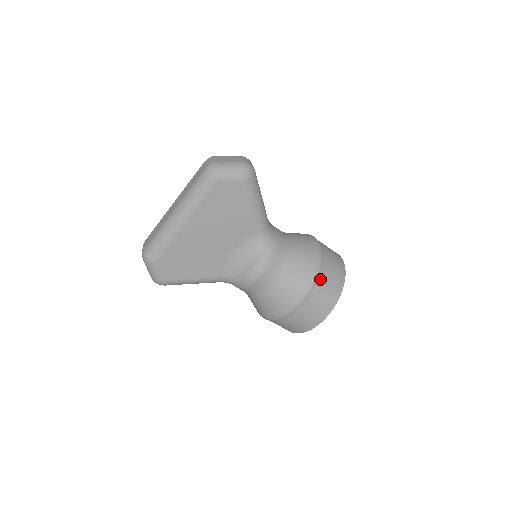
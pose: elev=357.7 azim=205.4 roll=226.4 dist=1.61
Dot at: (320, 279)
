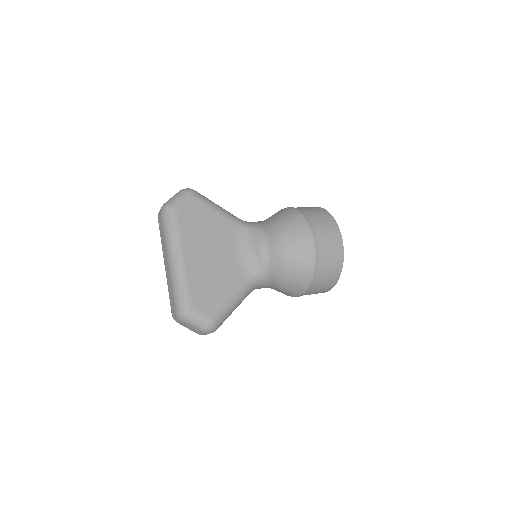
Dot at: (306, 215)
